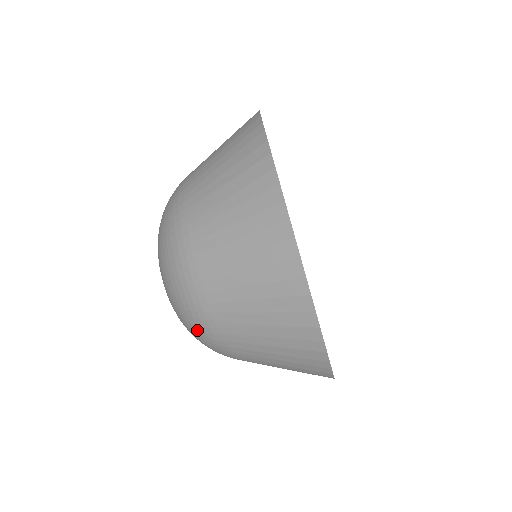
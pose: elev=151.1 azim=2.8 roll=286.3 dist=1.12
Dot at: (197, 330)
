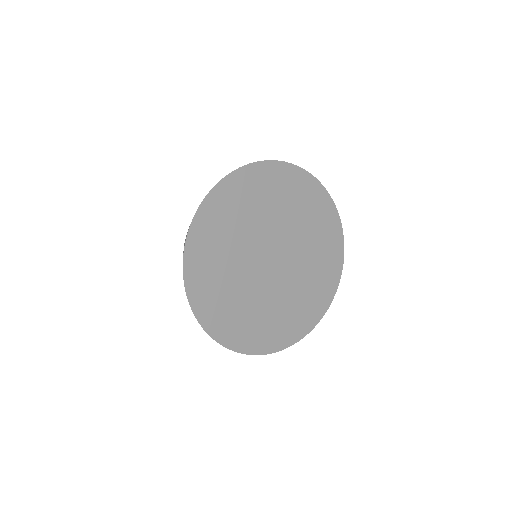
Dot at: occluded
